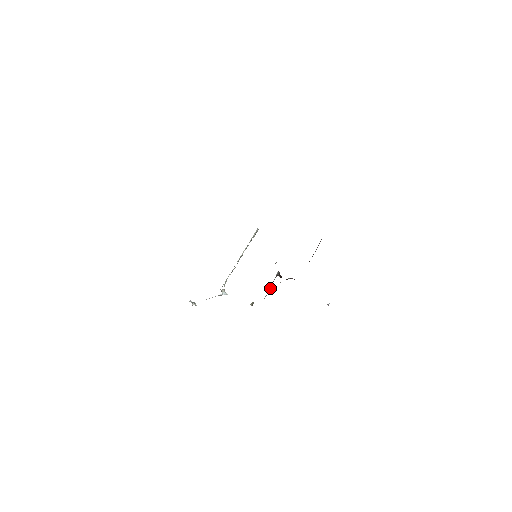
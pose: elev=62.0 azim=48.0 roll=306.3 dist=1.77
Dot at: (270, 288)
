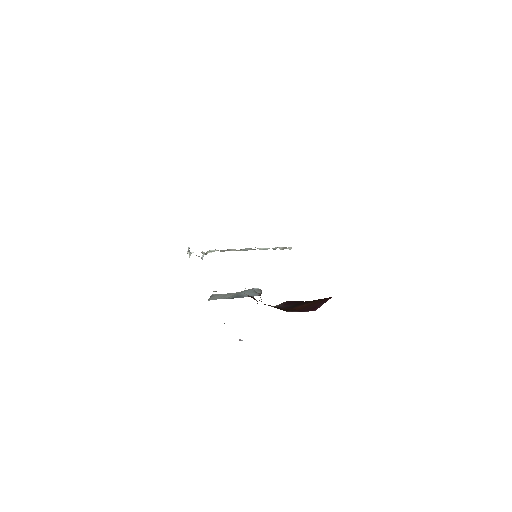
Dot at: (237, 292)
